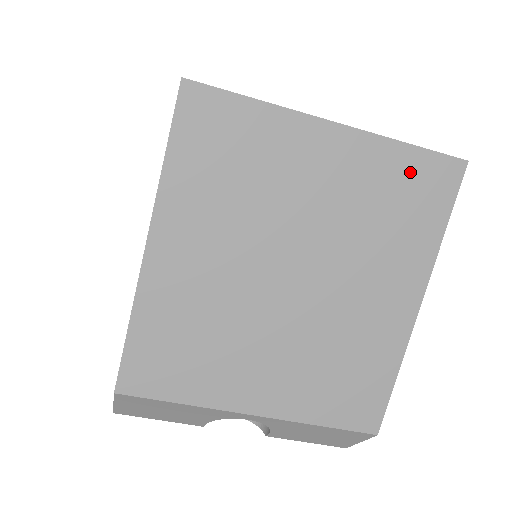
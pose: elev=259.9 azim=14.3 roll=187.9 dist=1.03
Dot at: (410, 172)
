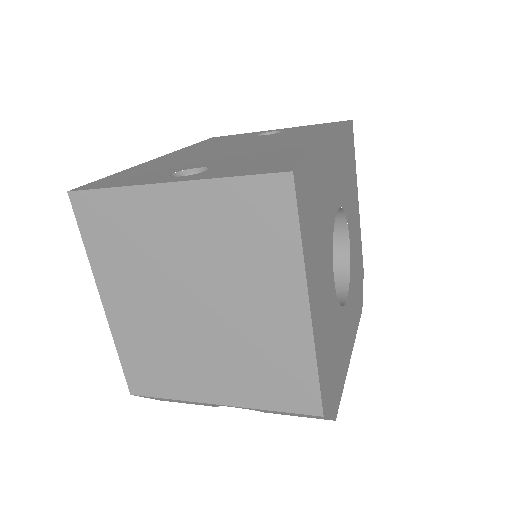
Dot at: (245, 200)
